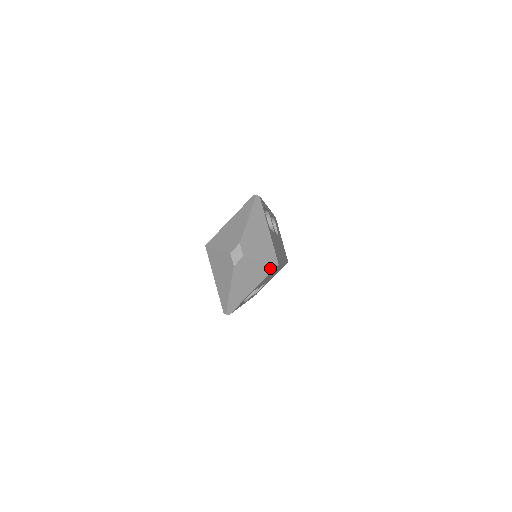
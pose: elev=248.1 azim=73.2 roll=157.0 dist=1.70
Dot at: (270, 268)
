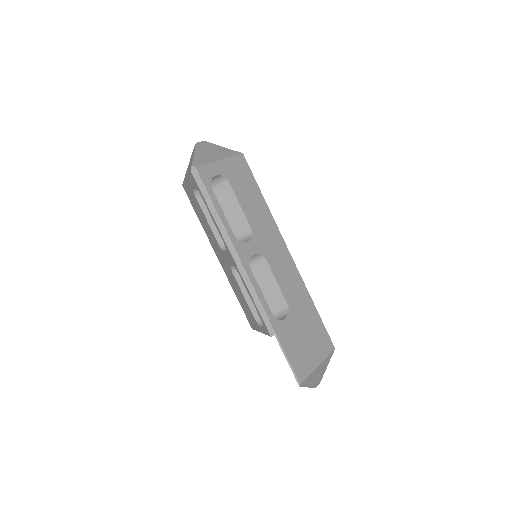
Dot at: (234, 153)
